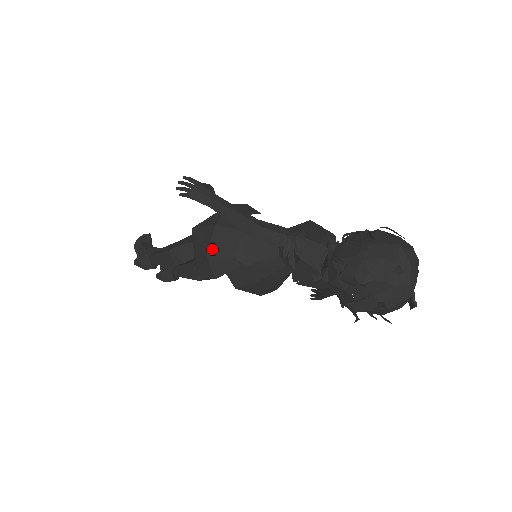
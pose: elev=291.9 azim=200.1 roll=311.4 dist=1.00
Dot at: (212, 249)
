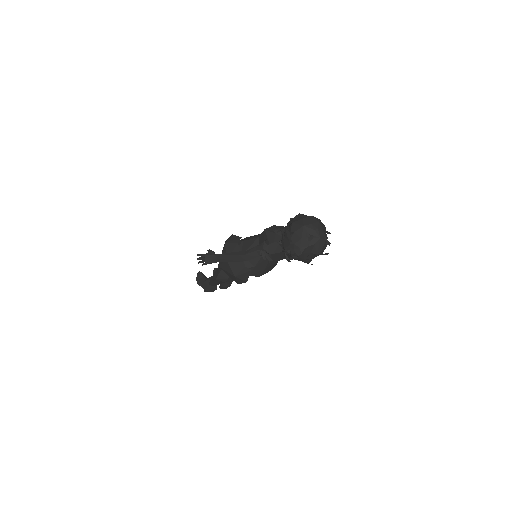
Dot at: (234, 272)
